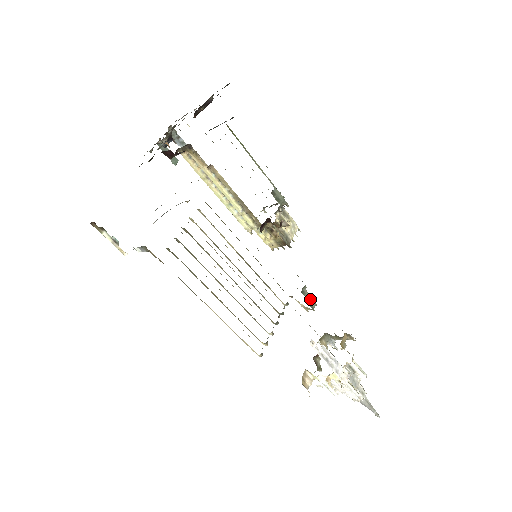
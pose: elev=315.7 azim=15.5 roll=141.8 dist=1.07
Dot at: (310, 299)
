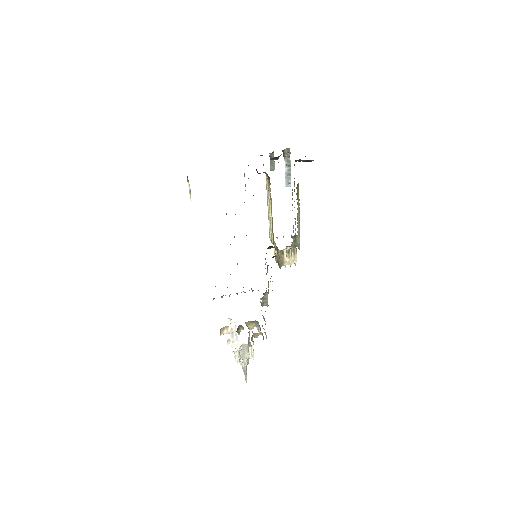
Dot at: (266, 300)
